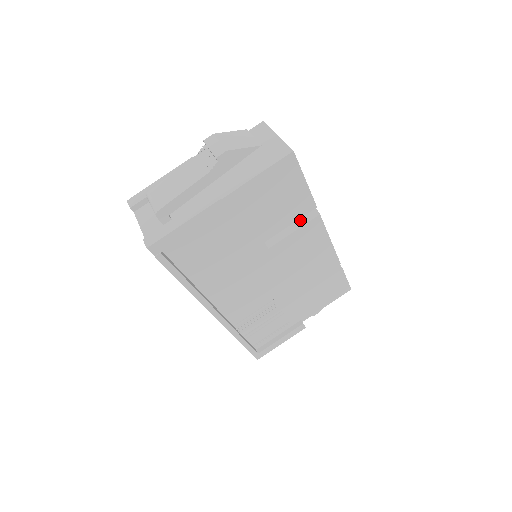
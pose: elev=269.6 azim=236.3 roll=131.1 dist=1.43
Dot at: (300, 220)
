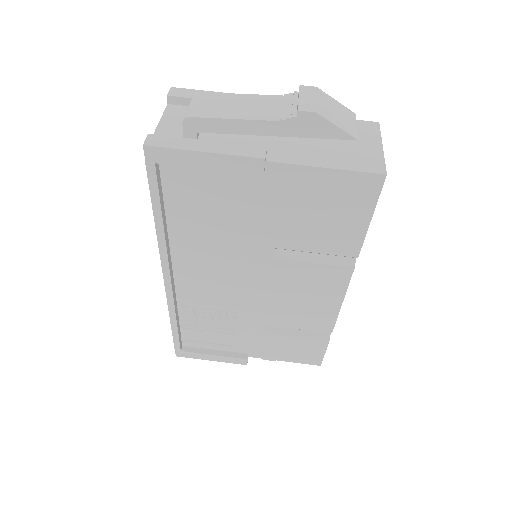
Dot at: (330, 256)
